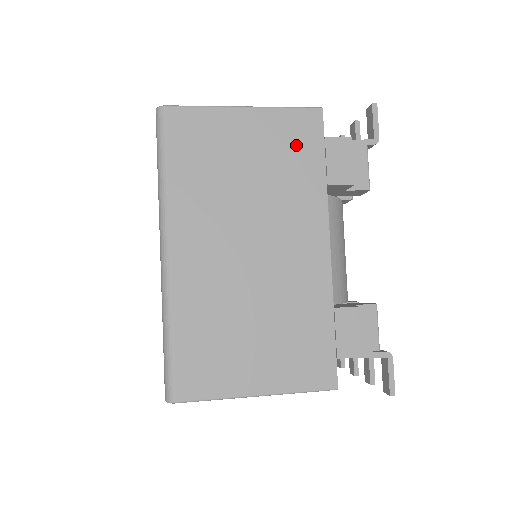
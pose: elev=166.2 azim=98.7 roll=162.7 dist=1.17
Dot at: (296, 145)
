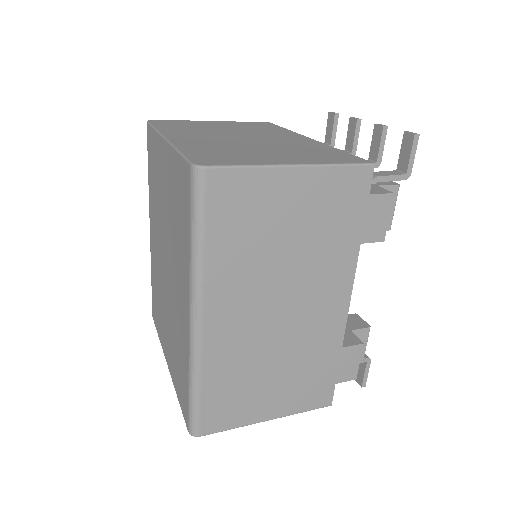
Dot at: (340, 207)
